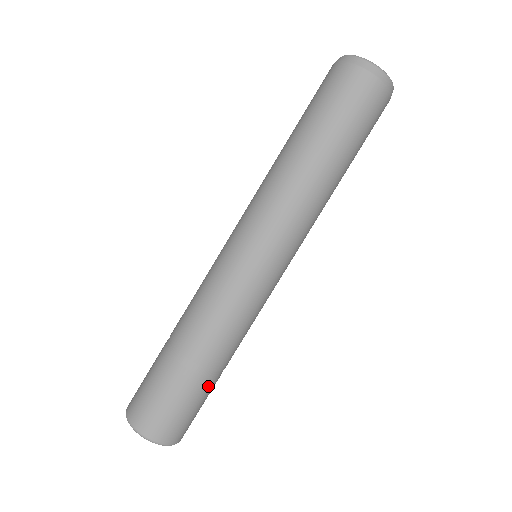
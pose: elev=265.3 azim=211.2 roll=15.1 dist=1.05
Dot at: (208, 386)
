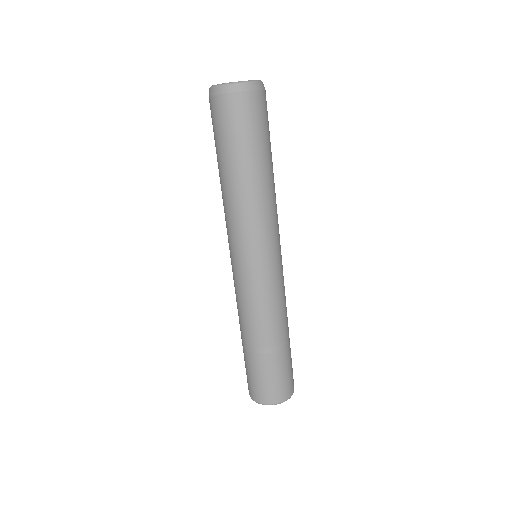
Dot at: (284, 354)
